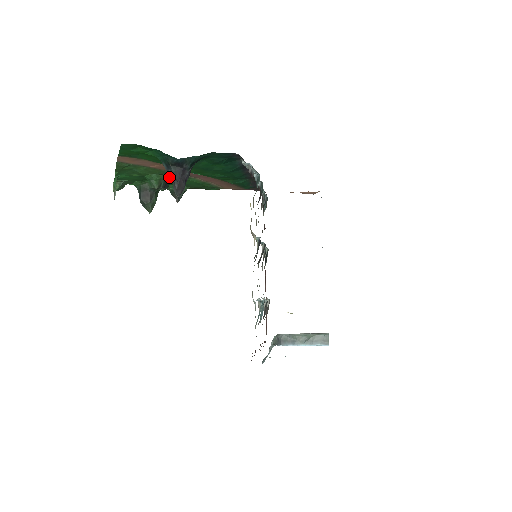
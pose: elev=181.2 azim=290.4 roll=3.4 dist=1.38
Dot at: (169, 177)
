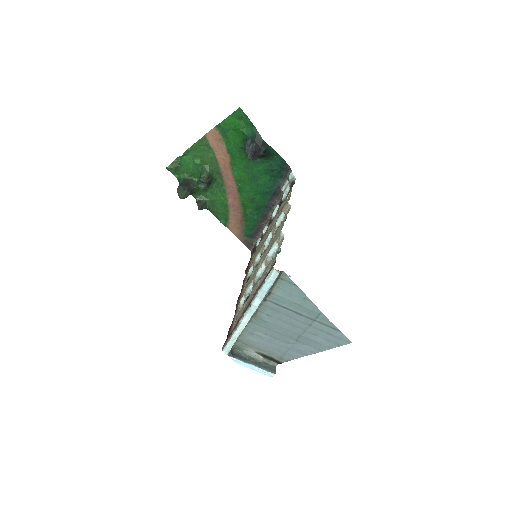
Dot at: (246, 150)
